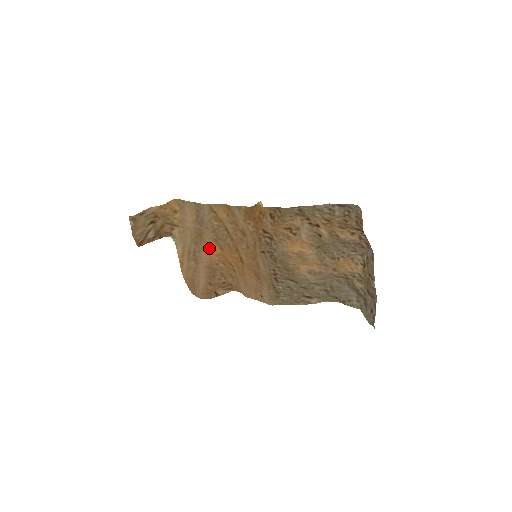
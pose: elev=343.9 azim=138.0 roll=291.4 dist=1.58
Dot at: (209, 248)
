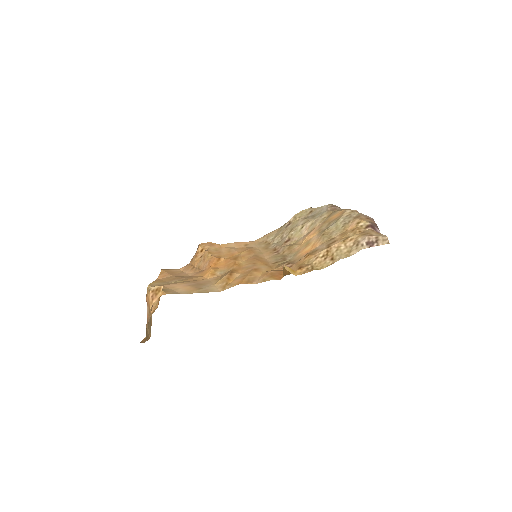
Dot at: (203, 276)
